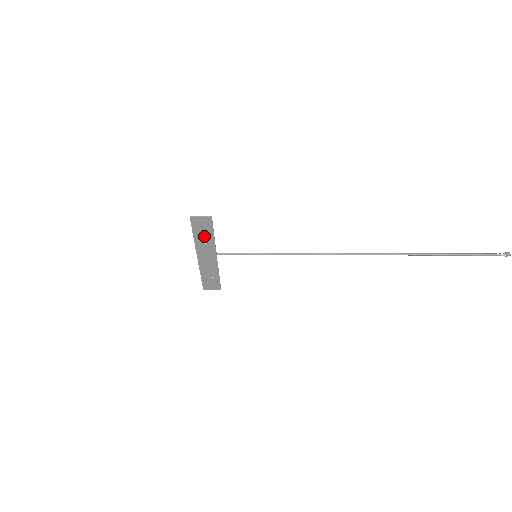
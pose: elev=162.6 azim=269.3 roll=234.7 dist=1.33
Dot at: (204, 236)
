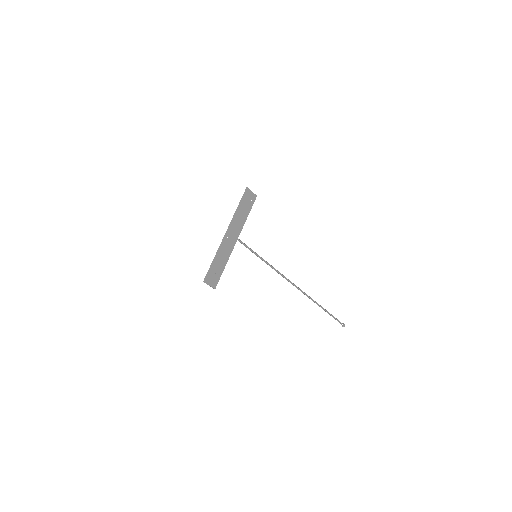
Dot at: (243, 212)
